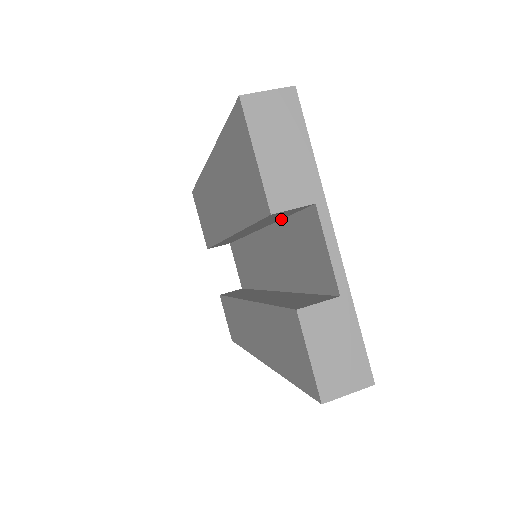
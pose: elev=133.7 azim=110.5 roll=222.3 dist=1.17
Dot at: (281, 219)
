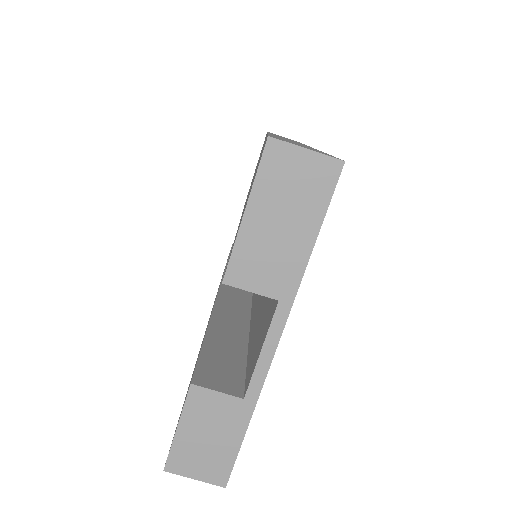
Dot at: occluded
